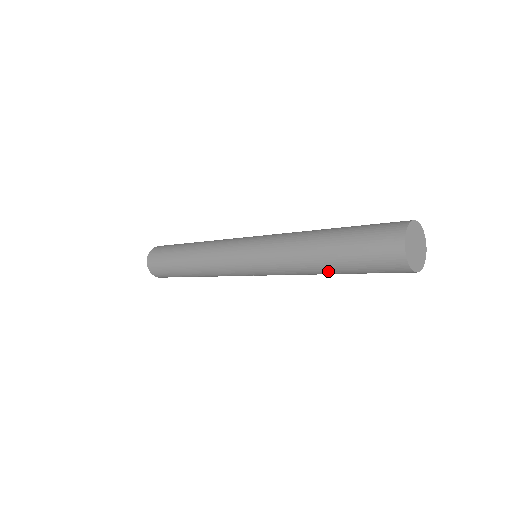
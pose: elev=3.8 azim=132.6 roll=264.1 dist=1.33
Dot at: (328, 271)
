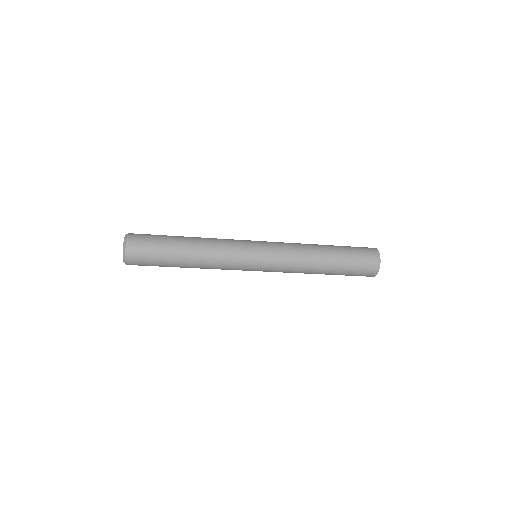
Dot at: occluded
